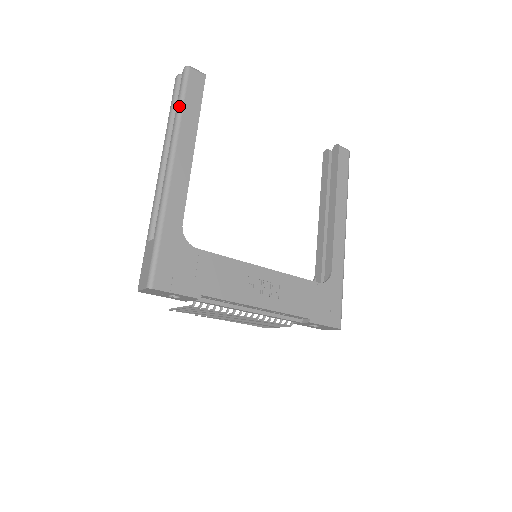
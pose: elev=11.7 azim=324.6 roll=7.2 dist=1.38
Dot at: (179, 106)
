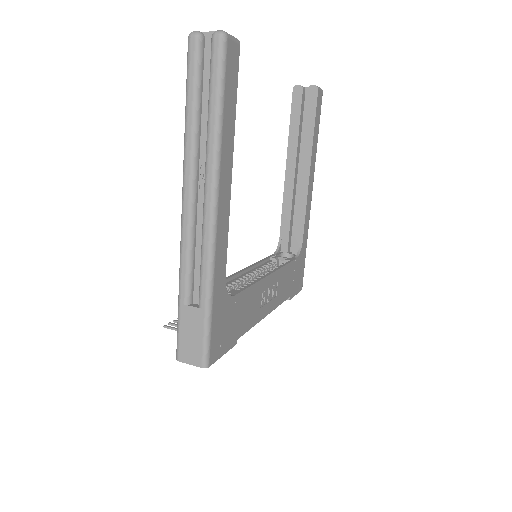
Dot at: (218, 112)
